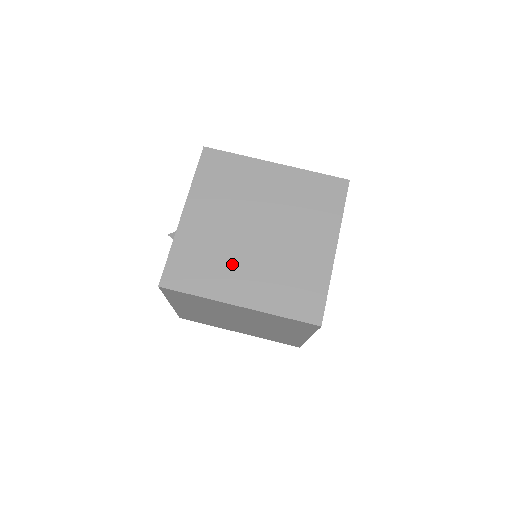
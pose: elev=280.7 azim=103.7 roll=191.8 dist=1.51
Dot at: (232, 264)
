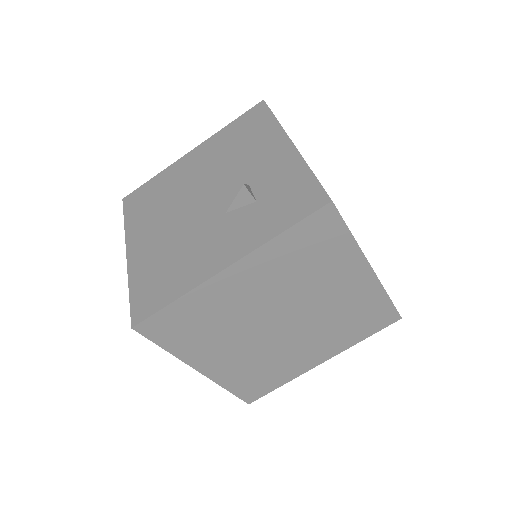
Dot at: (287, 355)
